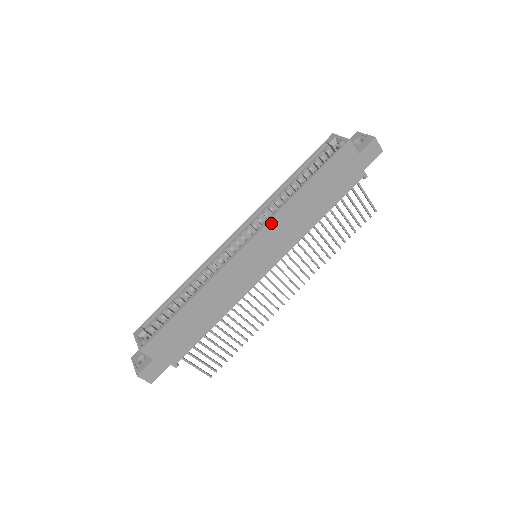
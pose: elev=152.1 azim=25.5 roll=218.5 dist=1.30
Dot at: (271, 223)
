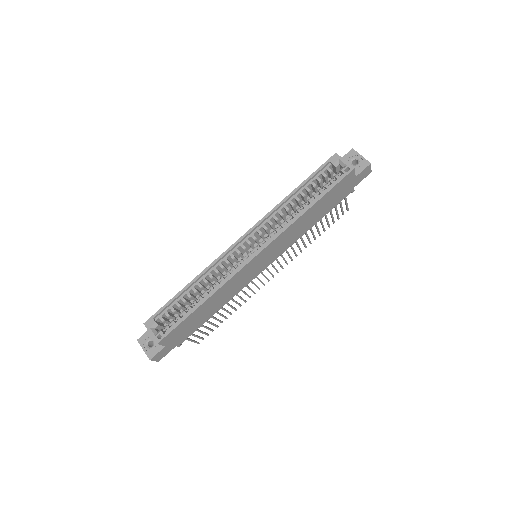
Dot at: (279, 237)
